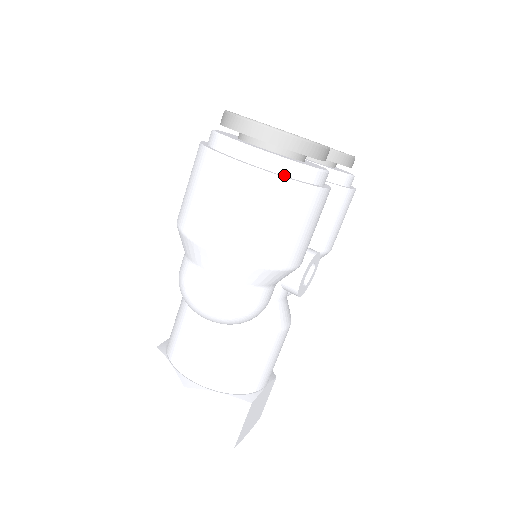
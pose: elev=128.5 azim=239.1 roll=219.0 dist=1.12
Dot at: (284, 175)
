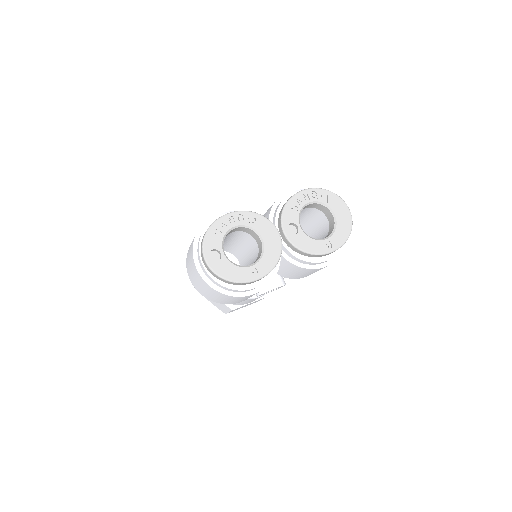
Dot at: (218, 286)
